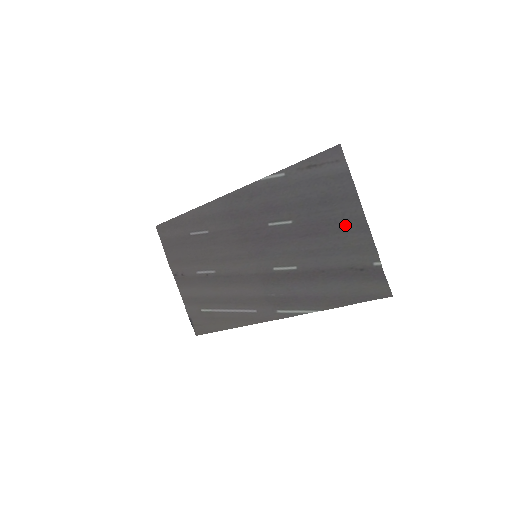
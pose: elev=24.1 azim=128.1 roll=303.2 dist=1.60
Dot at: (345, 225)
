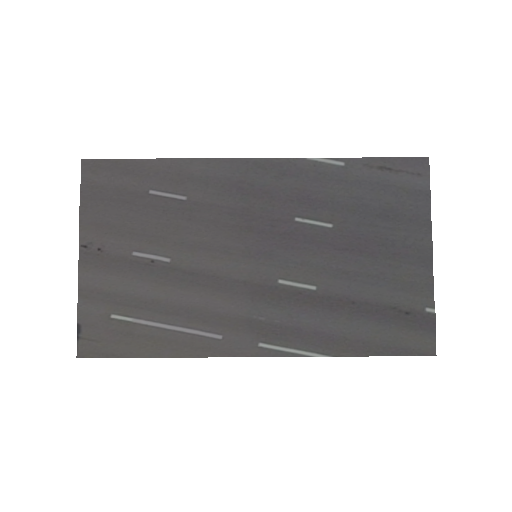
Dot at: (403, 252)
